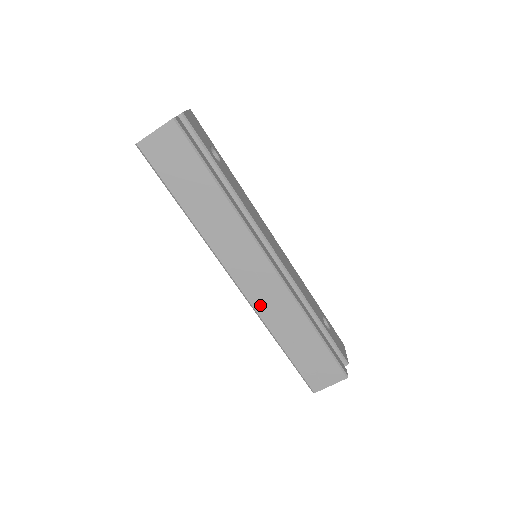
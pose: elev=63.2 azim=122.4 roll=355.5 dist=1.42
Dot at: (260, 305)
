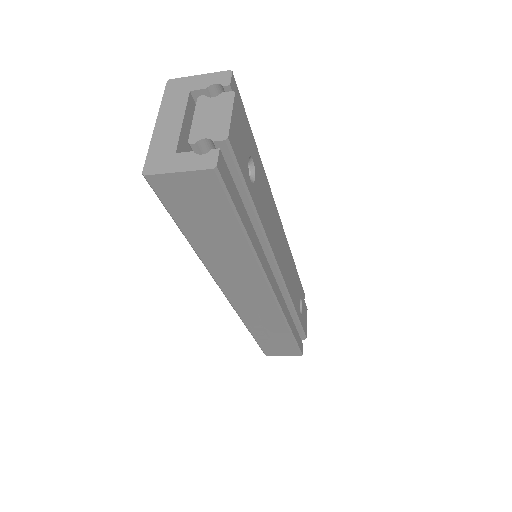
Dot at: (245, 313)
